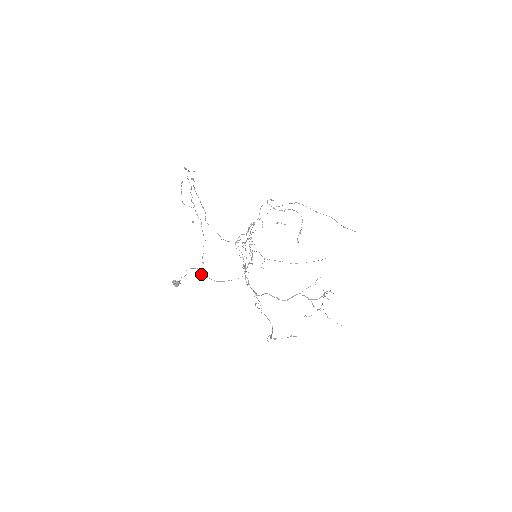
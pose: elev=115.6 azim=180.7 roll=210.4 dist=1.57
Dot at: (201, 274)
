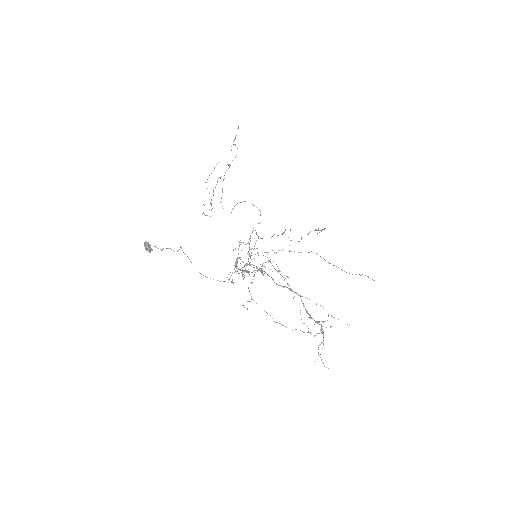
Dot at: (182, 250)
